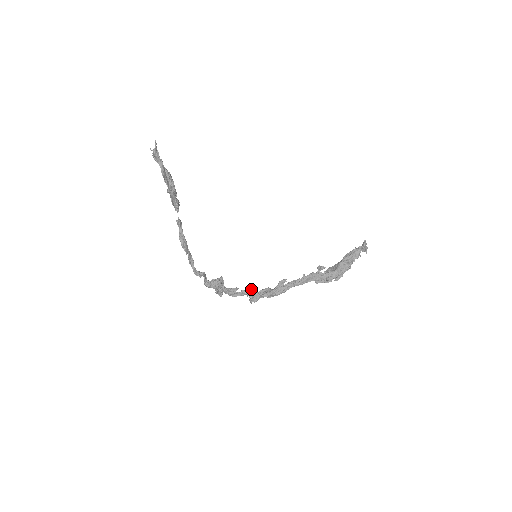
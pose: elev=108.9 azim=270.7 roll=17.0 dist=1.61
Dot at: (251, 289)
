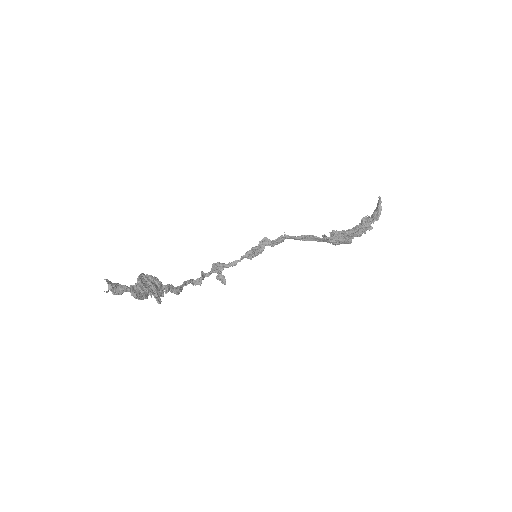
Dot at: occluded
